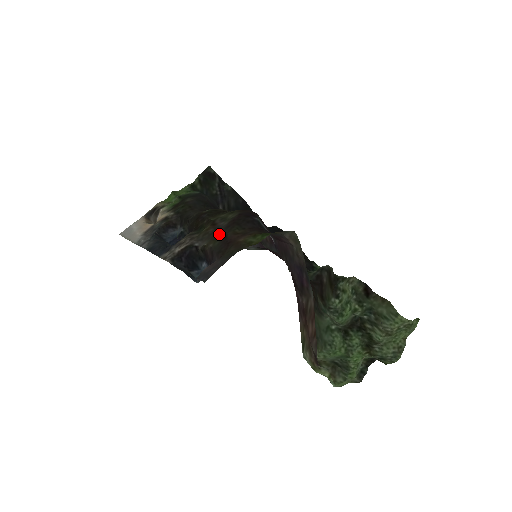
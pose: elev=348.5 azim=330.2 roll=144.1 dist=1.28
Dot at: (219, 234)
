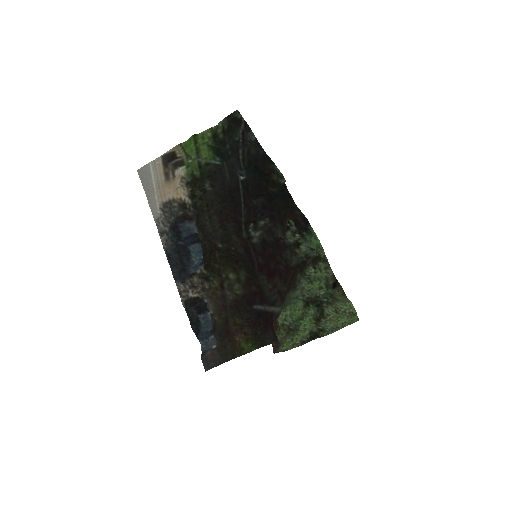
Dot at: (224, 311)
